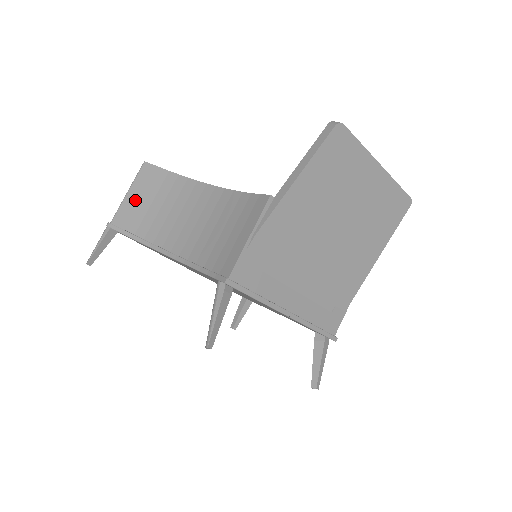
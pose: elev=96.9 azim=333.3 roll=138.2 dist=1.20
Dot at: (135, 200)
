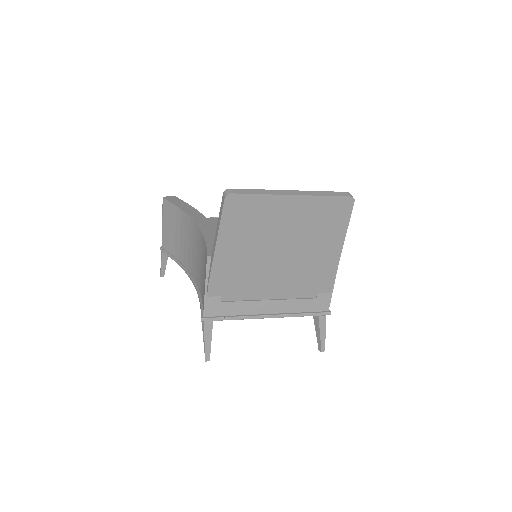
Dot at: (167, 230)
